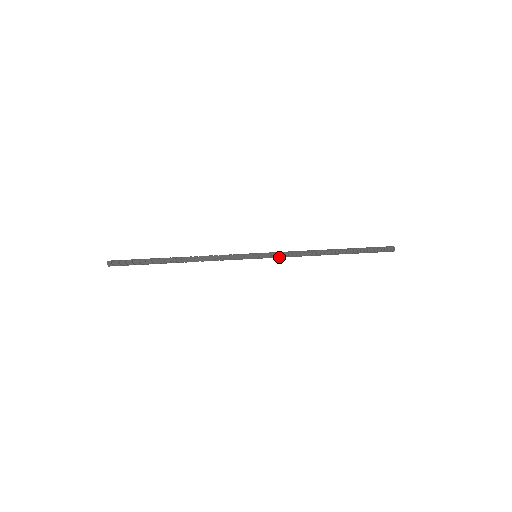
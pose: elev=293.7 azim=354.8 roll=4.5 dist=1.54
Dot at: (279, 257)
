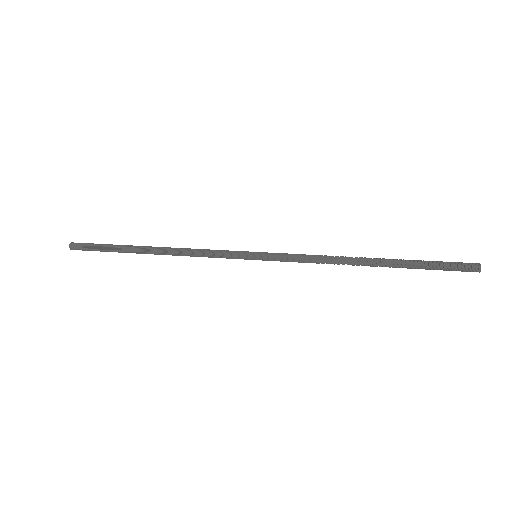
Dot at: (289, 261)
